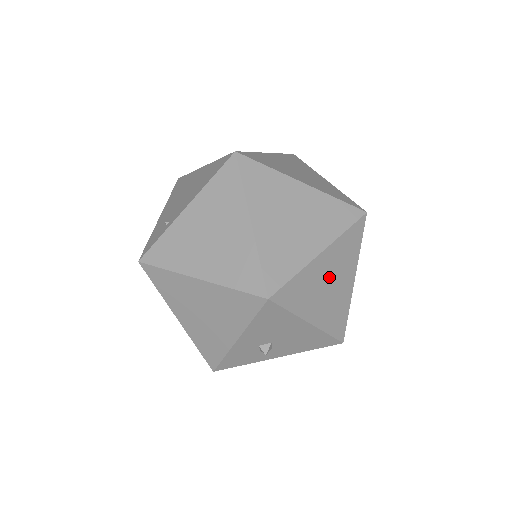
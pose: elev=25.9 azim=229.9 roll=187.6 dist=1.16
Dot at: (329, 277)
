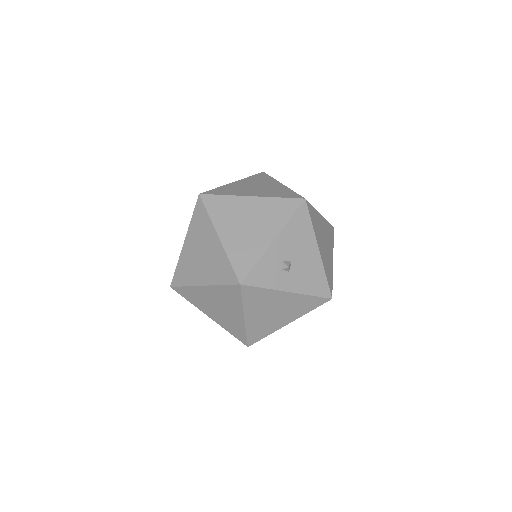
Dot at: (324, 236)
